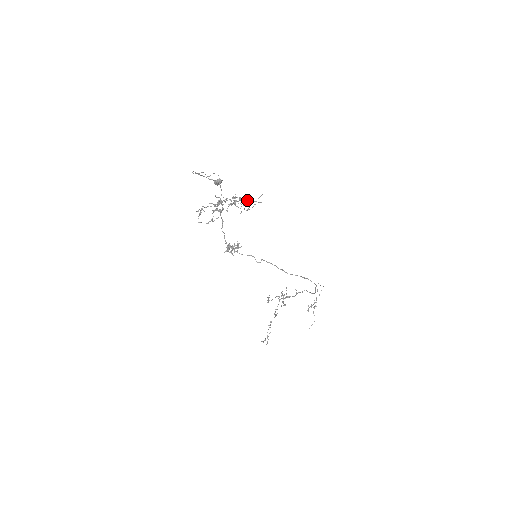
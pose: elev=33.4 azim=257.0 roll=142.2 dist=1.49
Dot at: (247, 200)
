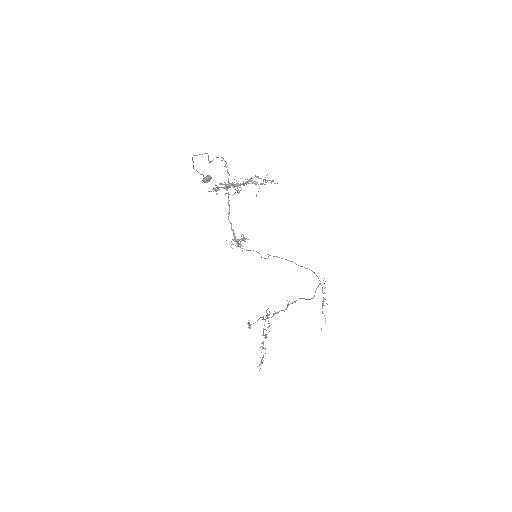
Dot at: occluded
